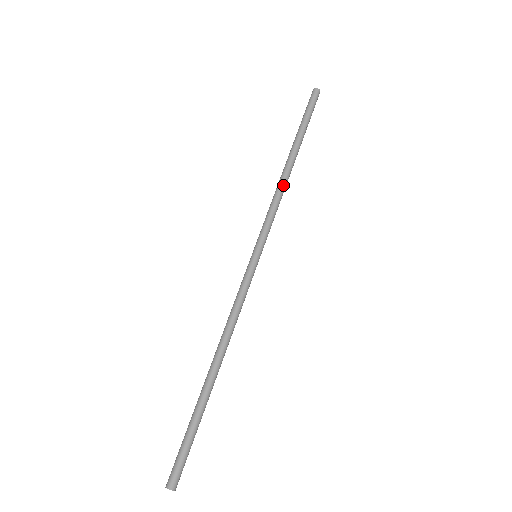
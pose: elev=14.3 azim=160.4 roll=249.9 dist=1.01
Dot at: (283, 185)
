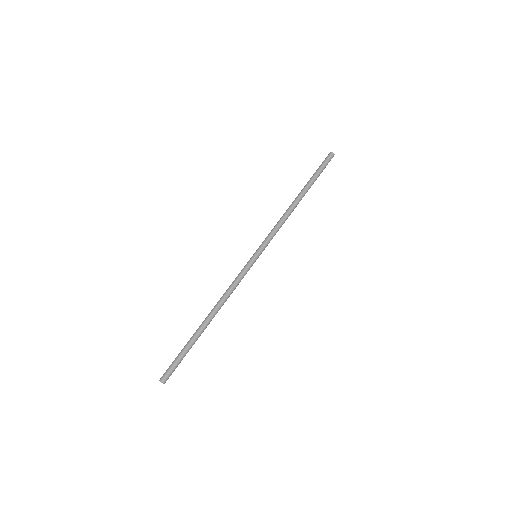
Dot at: (289, 215)
